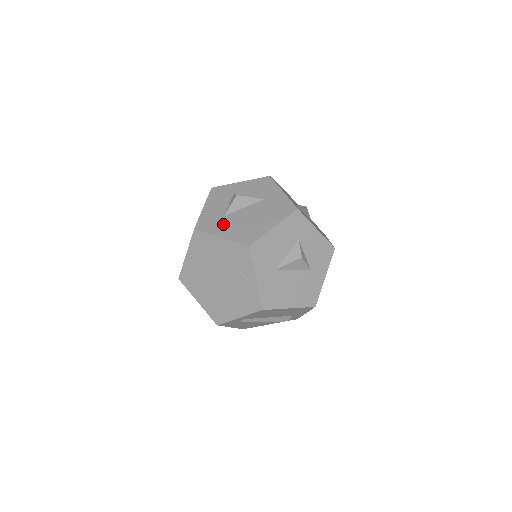
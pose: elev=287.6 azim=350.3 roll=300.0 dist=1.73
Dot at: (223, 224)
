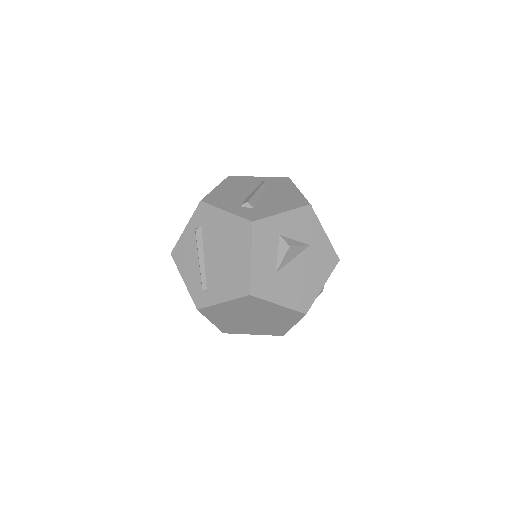
Dot at: (278, 285)
